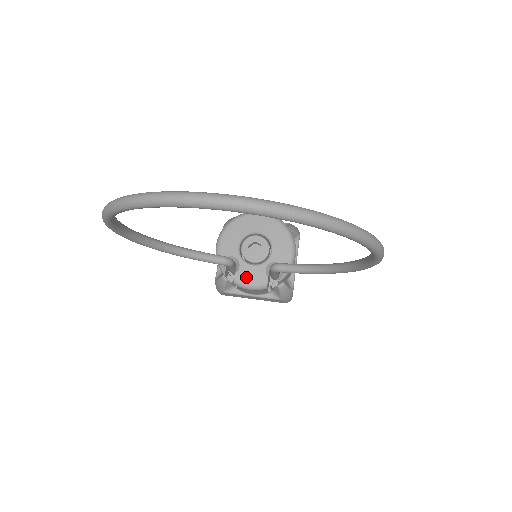
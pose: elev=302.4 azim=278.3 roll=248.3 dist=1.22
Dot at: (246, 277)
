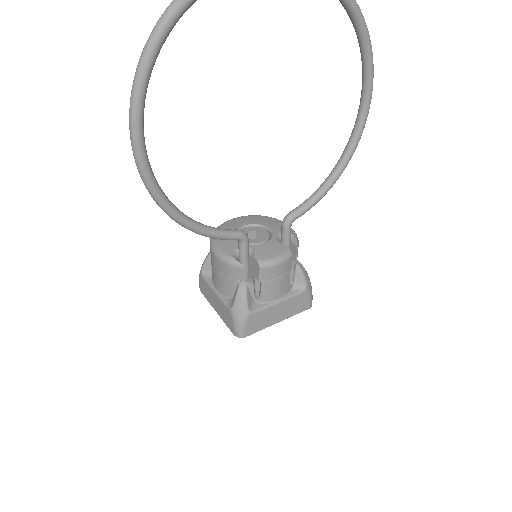
Dot at: (266, 253)
